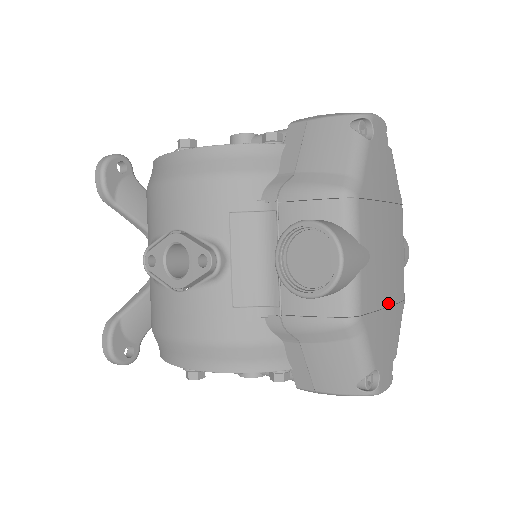
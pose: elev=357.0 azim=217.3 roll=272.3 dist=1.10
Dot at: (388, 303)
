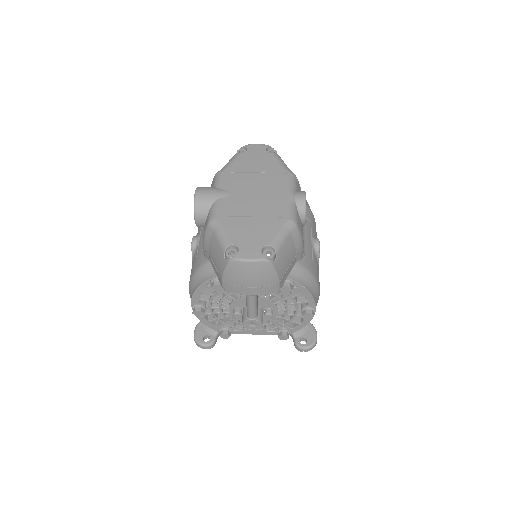
Dot at: (255, 215)
